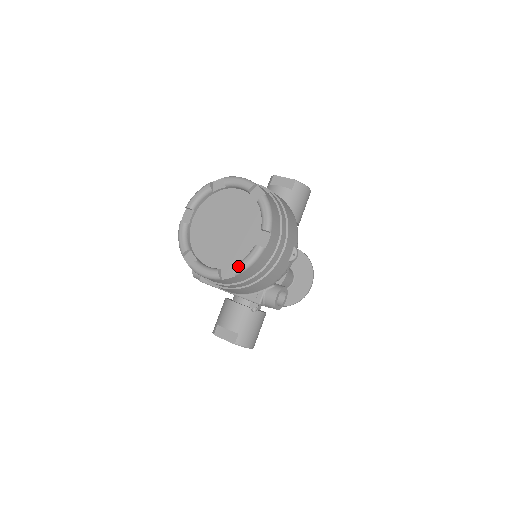
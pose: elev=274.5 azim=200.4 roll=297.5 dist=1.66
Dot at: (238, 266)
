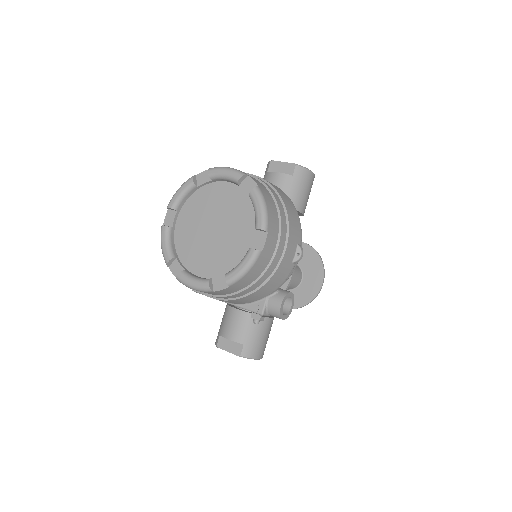
Dot at: (231, 275)
